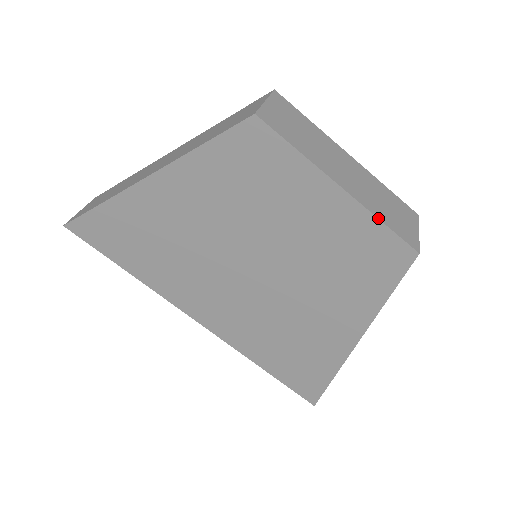
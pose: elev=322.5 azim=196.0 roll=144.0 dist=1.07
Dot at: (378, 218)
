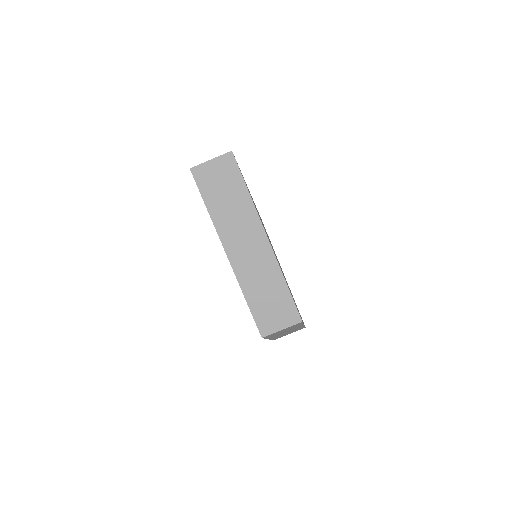
Dot at: occluded
